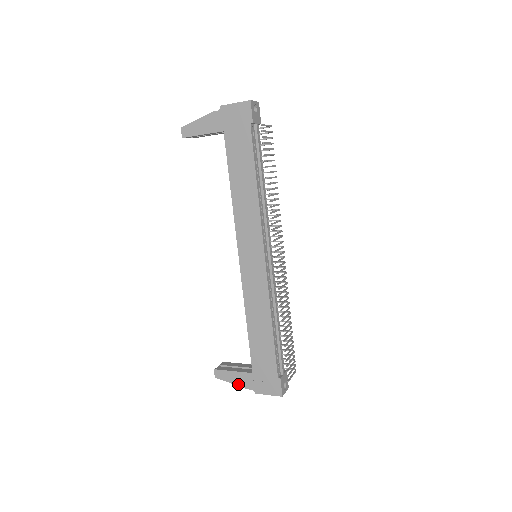
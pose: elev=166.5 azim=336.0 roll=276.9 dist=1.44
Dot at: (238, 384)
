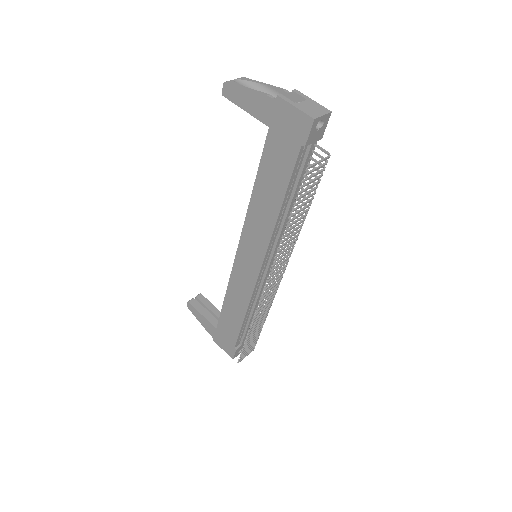
Dot at: (203, 325)
